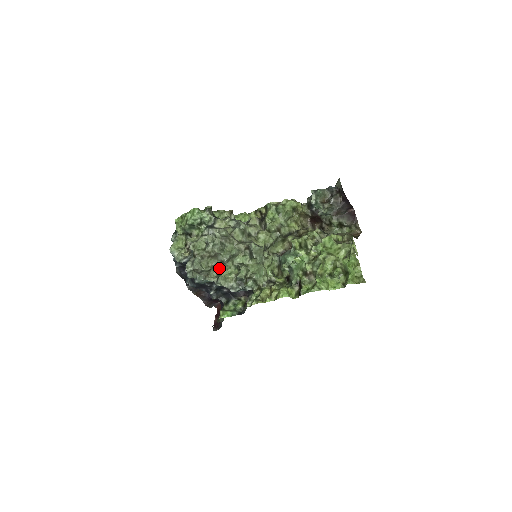
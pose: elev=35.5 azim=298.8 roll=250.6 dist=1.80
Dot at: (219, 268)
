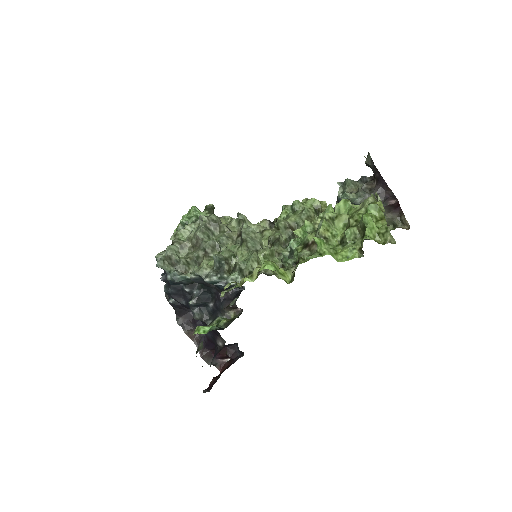
Dot at: (200, 261)
